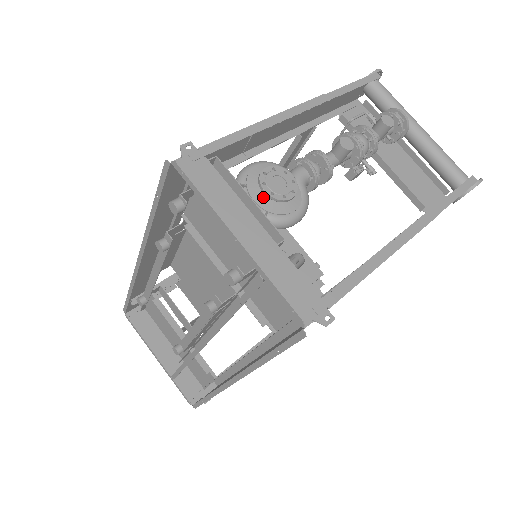
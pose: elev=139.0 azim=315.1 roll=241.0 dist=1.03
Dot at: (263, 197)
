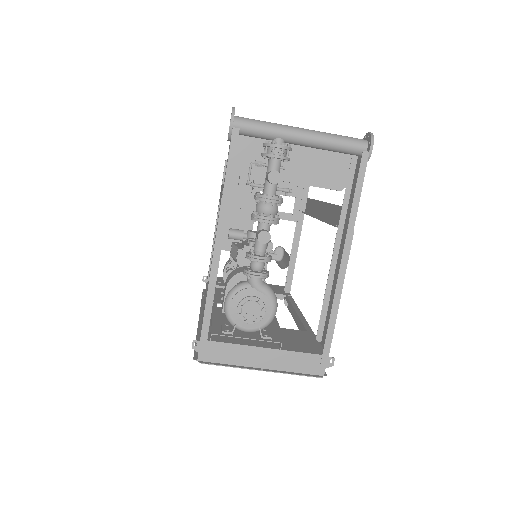
Dot at: (250, 322)
